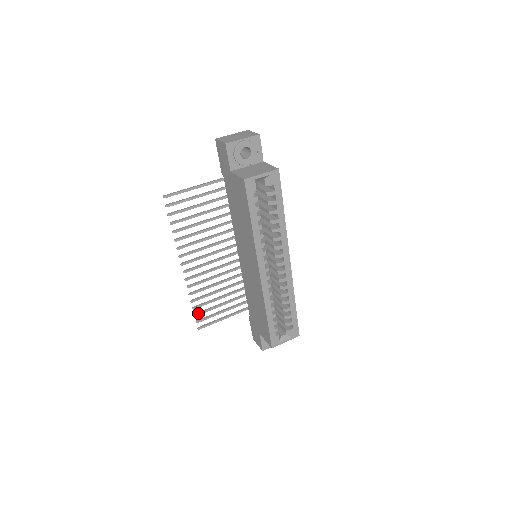
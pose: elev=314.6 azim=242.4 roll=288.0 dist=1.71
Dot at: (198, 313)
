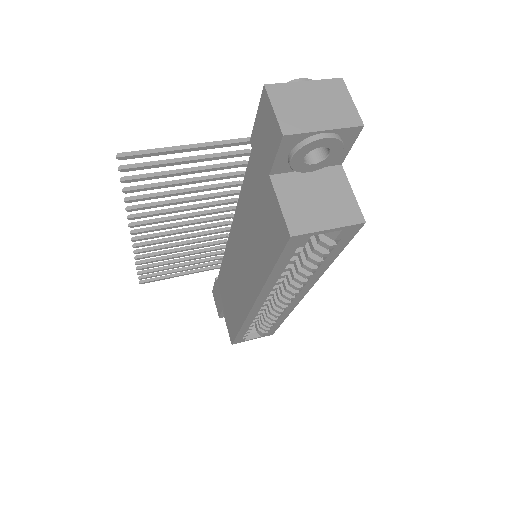
Dot at: (144, 272)
